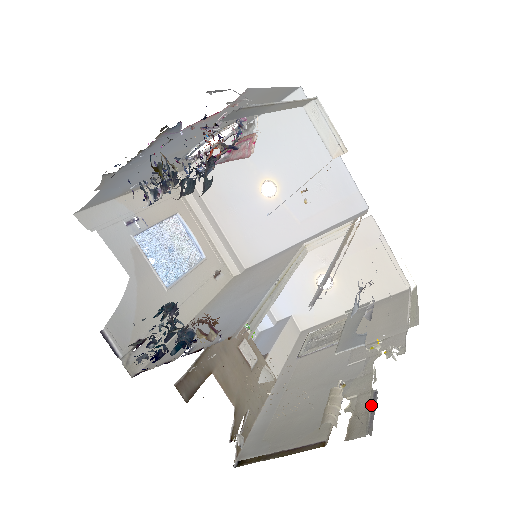
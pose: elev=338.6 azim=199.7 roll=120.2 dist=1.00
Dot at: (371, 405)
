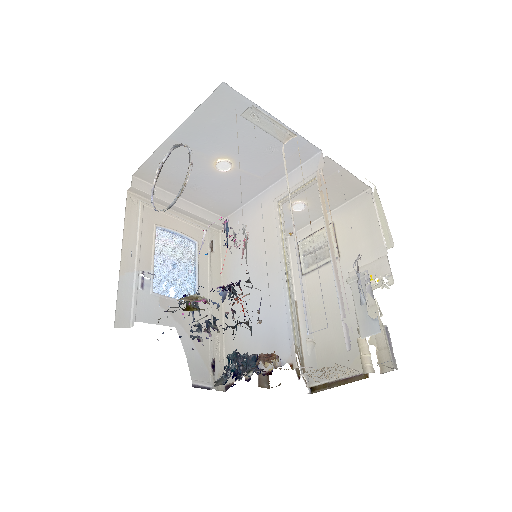
Dot at: (387, 341)
